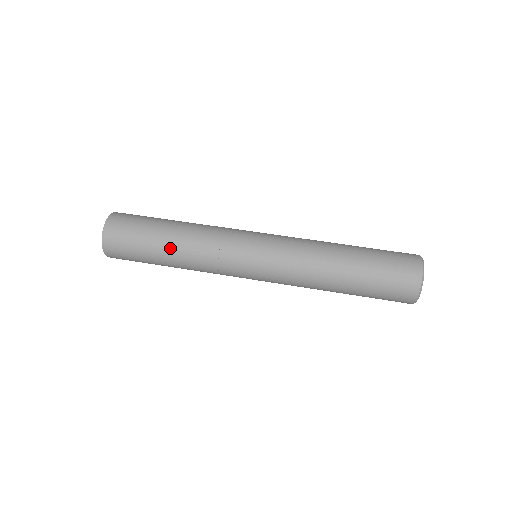
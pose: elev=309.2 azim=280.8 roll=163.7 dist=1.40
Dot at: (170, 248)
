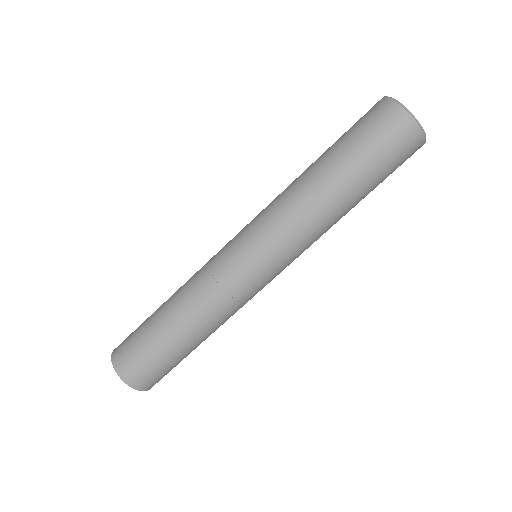
Dot at: occluded
